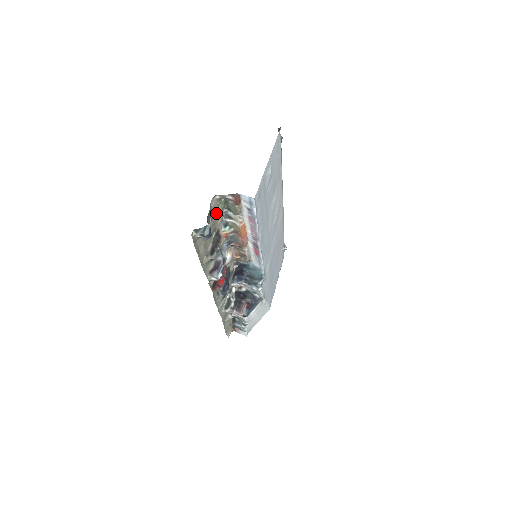
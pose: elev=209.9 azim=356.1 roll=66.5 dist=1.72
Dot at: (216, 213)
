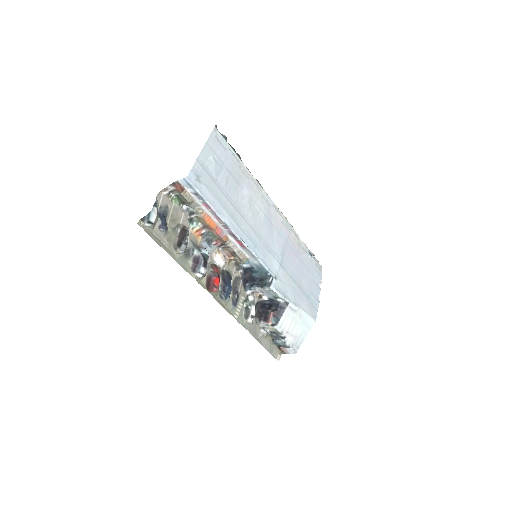
Dot at: (172, 209)
